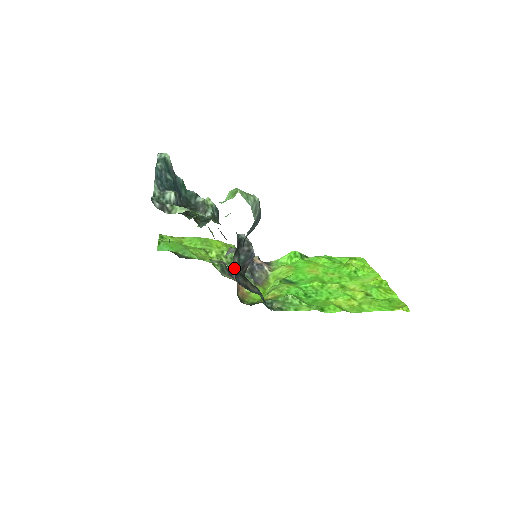
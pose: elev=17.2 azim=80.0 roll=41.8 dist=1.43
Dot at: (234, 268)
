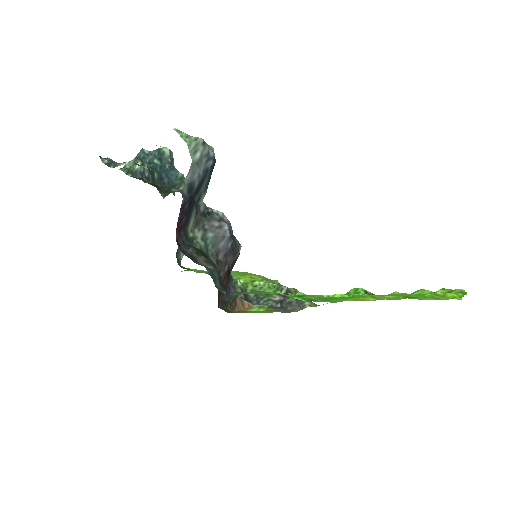
Dot at: (188, 239)
